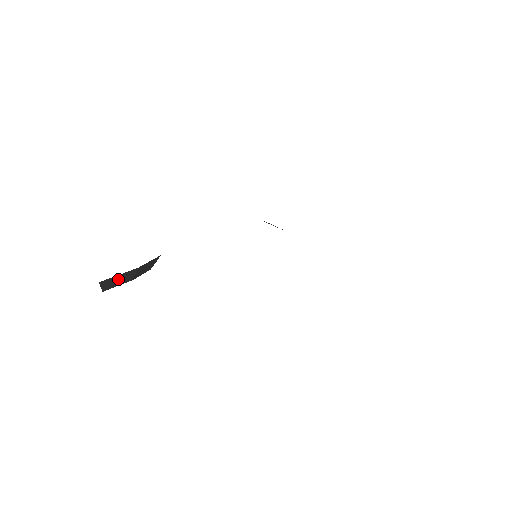
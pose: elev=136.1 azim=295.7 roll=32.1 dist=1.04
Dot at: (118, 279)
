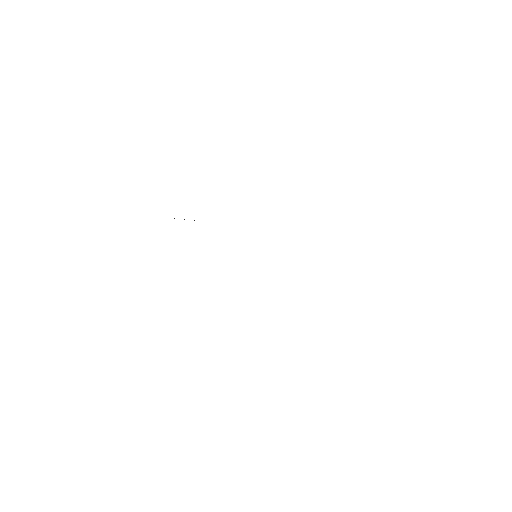
Dot at: occluded
